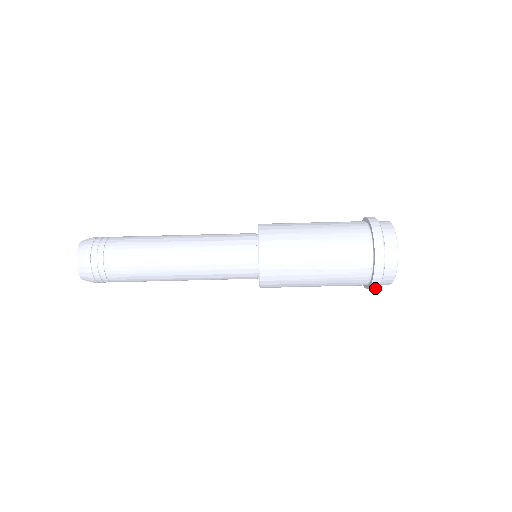
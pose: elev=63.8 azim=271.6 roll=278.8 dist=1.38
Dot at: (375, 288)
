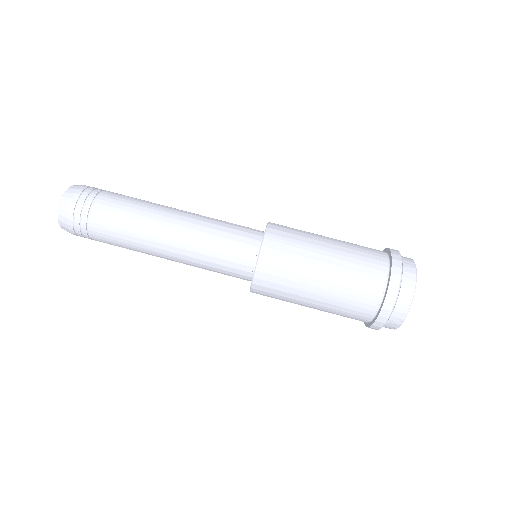
Dot at: (390, 309)
